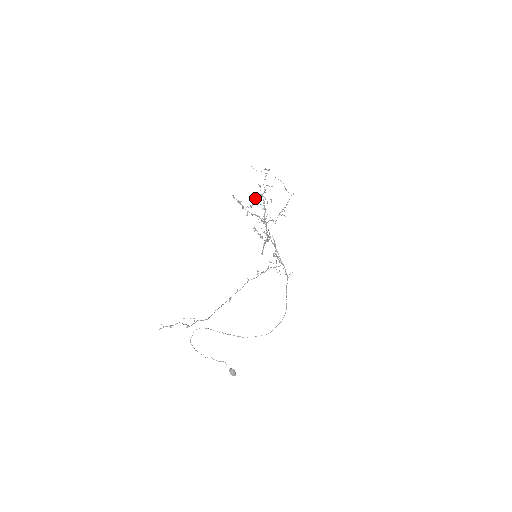
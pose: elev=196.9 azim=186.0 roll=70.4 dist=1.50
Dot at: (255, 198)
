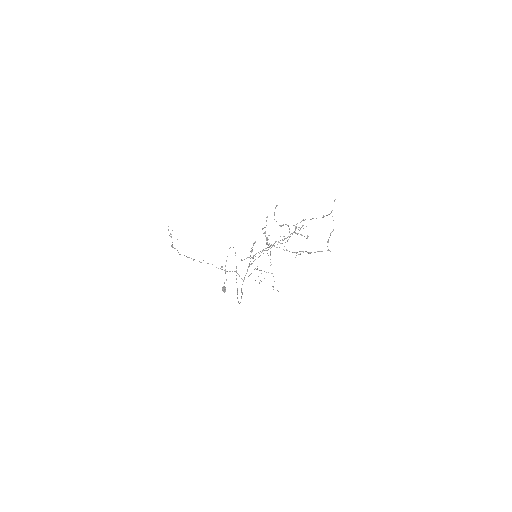
Dot at: (286, 224)
